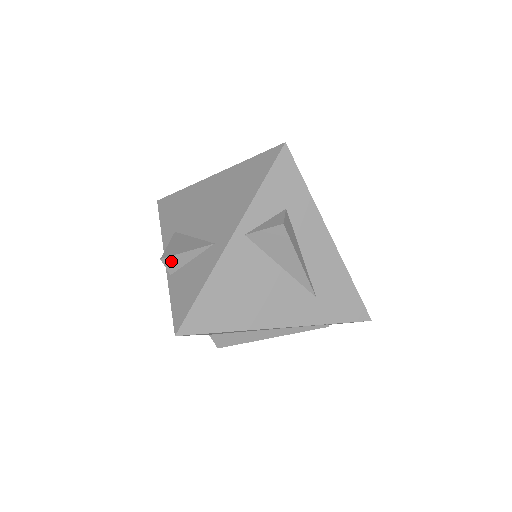
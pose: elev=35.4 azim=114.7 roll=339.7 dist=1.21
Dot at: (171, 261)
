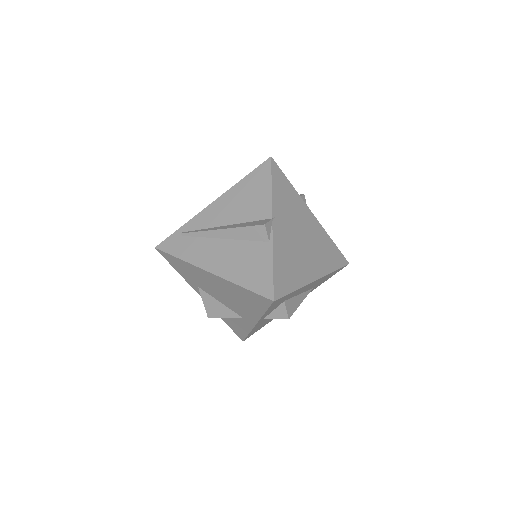
Dot at: (215, 316)
